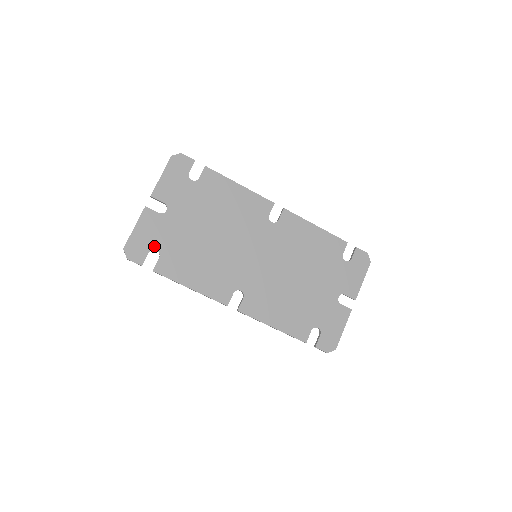
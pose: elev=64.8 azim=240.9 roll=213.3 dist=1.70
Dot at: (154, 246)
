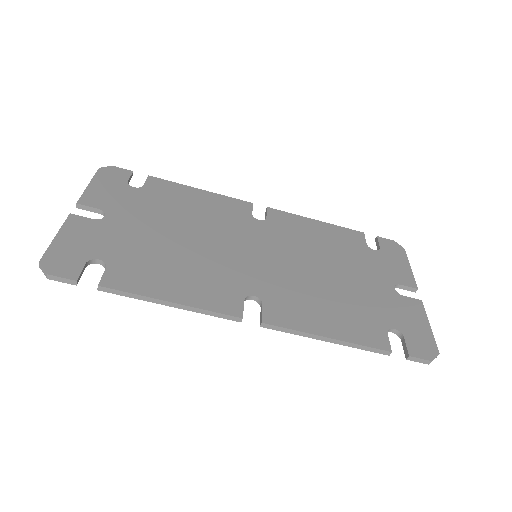
Dot at: (93, 255)
